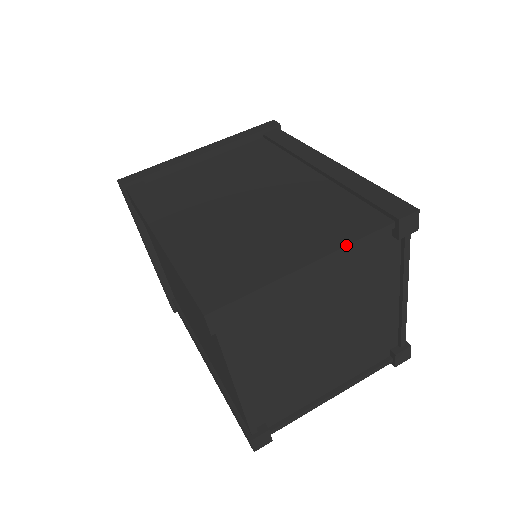
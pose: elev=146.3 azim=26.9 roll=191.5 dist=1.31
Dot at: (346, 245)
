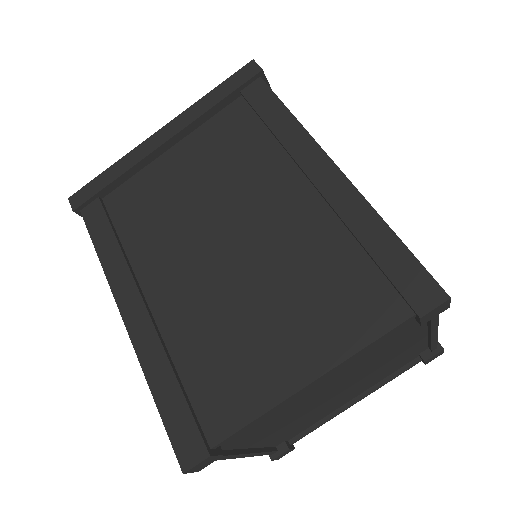
Dot at: (347, 358)
